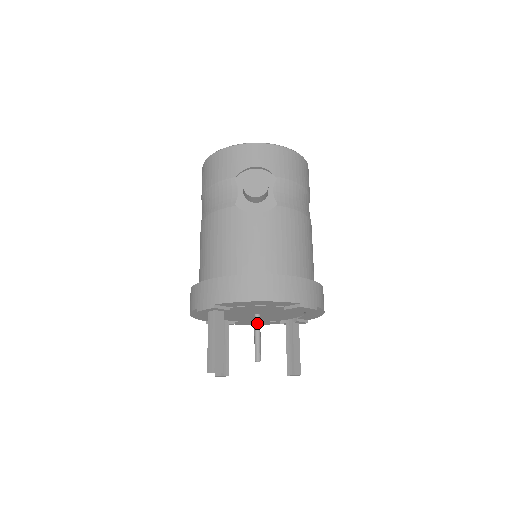
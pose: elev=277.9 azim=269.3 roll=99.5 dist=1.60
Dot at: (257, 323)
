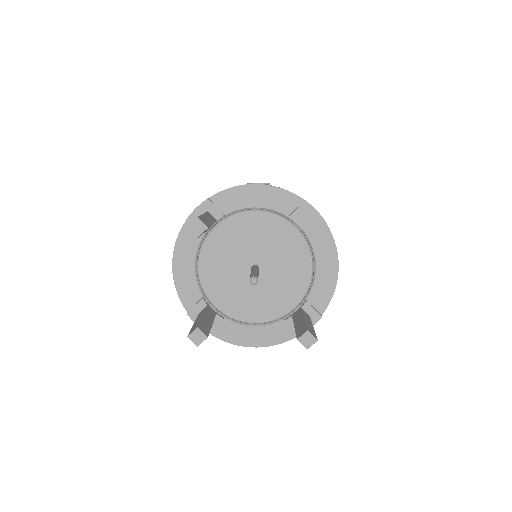
Dot at: (255, 266)
